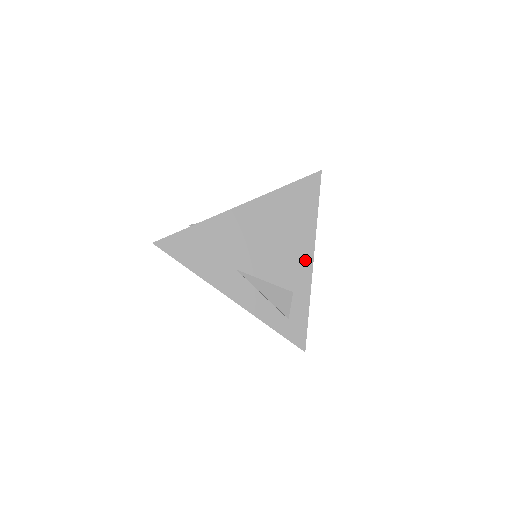
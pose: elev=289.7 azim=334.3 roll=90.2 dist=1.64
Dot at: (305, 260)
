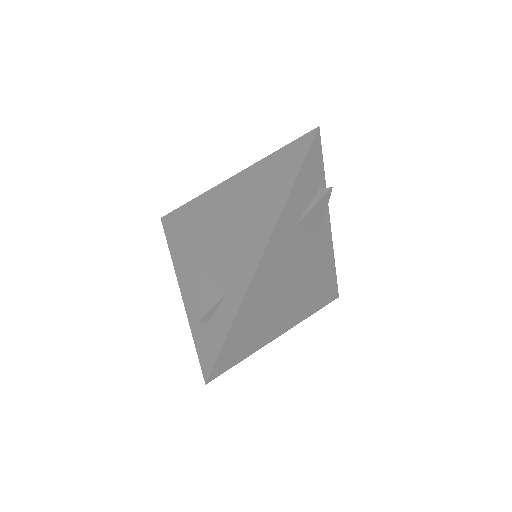
Dot at: (255, 251)
